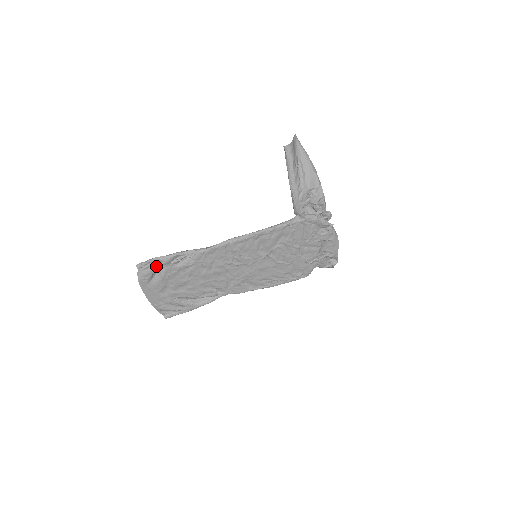
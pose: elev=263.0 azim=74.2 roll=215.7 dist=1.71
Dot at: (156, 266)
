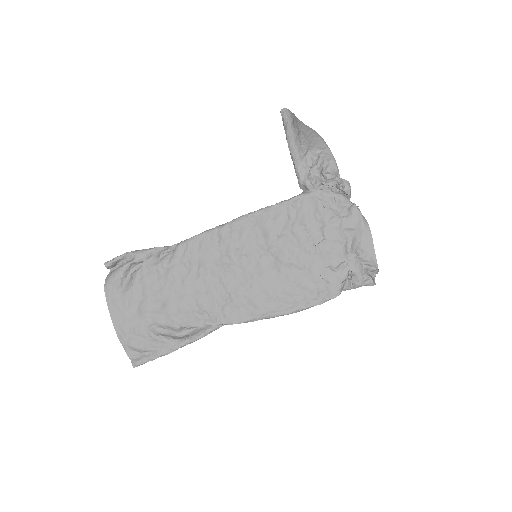
Dot at: (127, 263)
